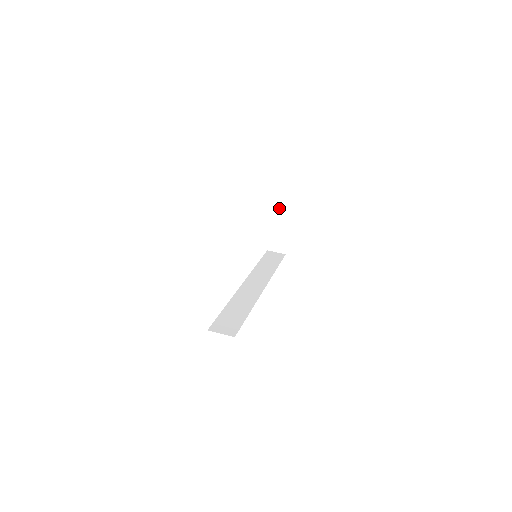
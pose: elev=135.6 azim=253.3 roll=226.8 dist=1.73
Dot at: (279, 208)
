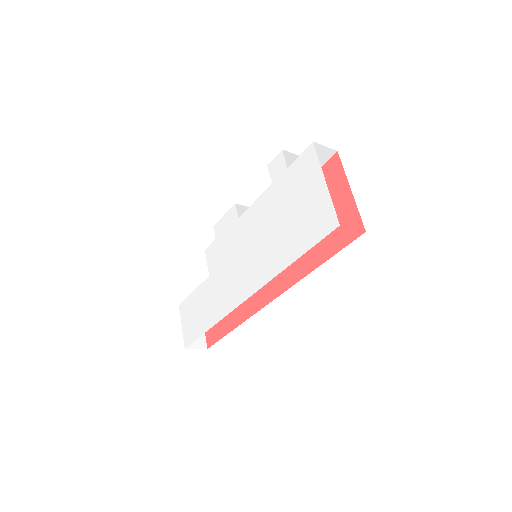
Dot at: occluded
